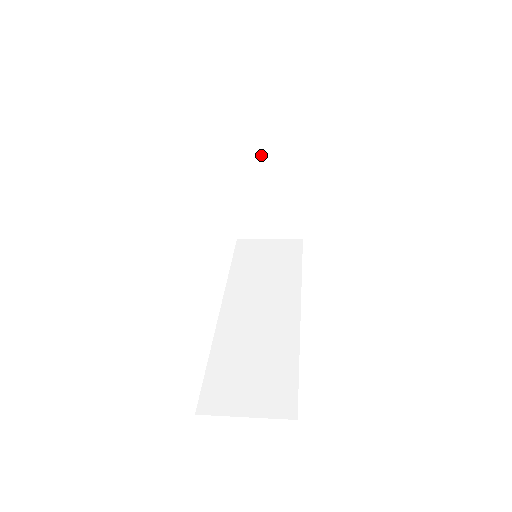
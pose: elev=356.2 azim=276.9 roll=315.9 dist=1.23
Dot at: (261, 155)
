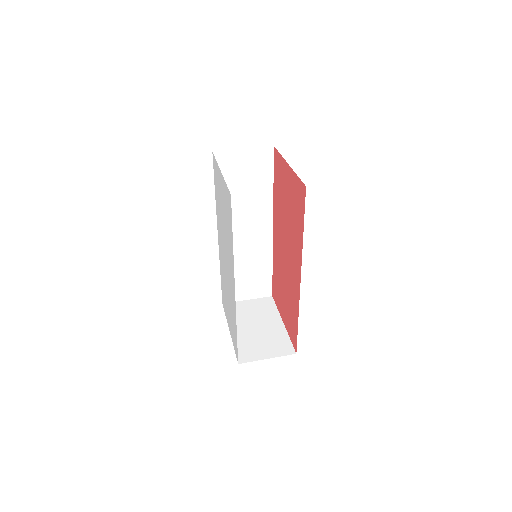
Dot at: occluded
